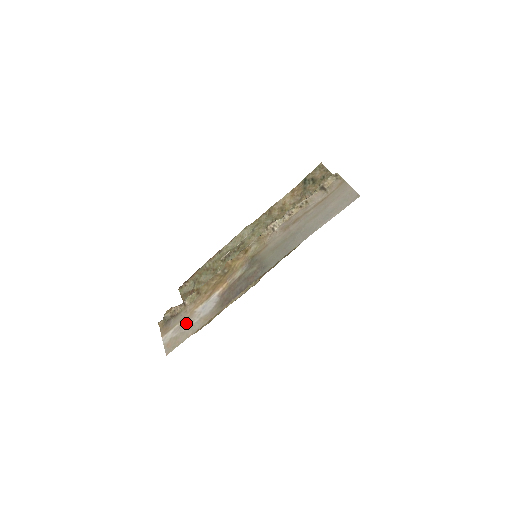
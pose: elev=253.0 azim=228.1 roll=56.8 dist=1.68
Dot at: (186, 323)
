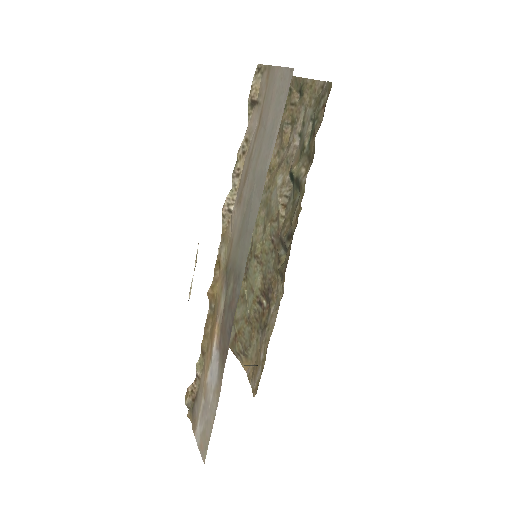
Dot at: (205, 405)
